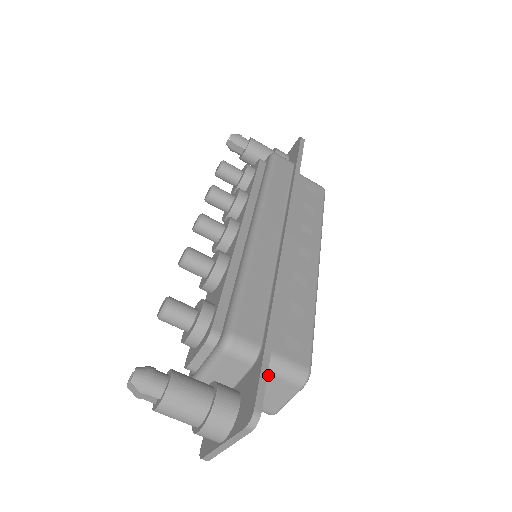
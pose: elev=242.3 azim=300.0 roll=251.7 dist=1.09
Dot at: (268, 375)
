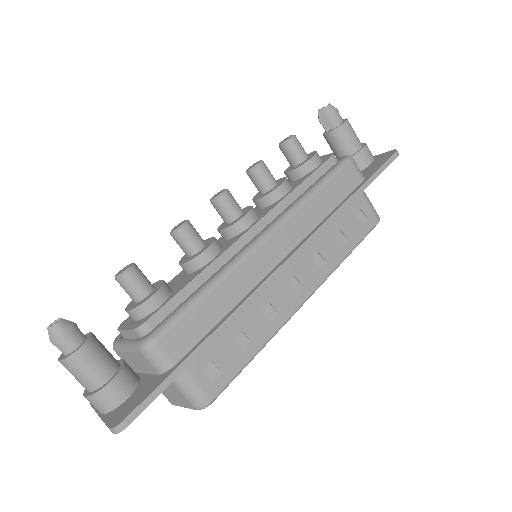
Dot at: (173, 384)
